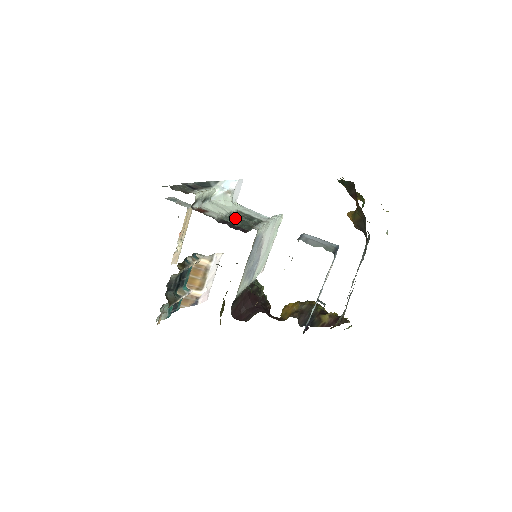
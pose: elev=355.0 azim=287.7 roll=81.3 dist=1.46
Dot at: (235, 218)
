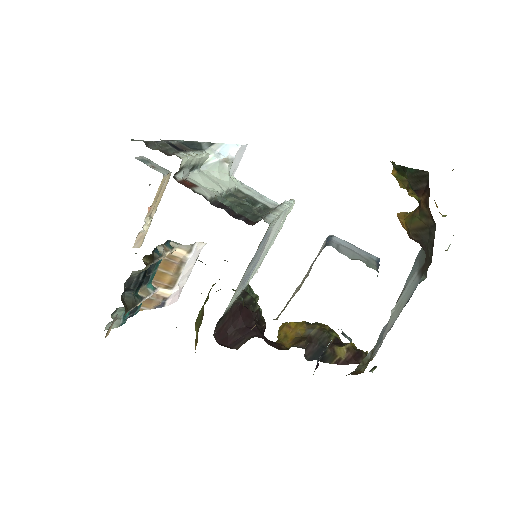
Dot at: (234, 200)
